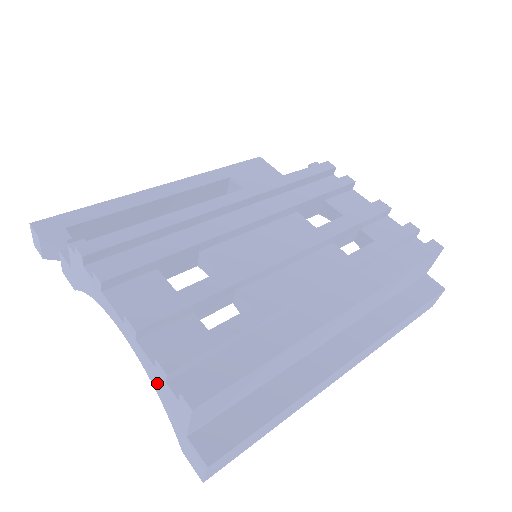
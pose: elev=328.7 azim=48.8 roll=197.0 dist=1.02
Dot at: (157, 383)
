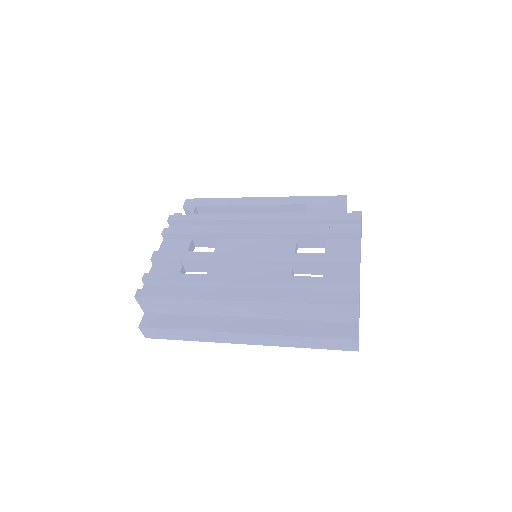
Dot at: occluded
